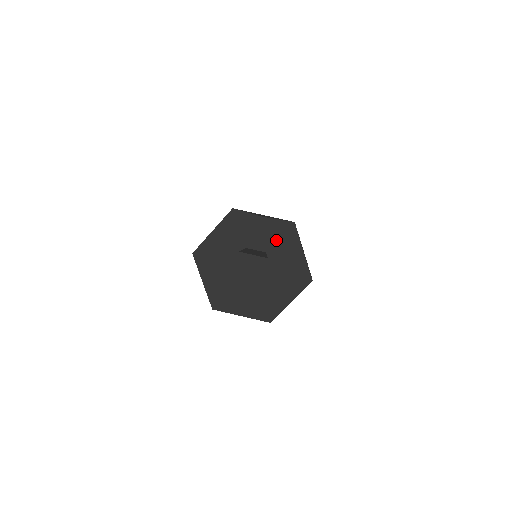
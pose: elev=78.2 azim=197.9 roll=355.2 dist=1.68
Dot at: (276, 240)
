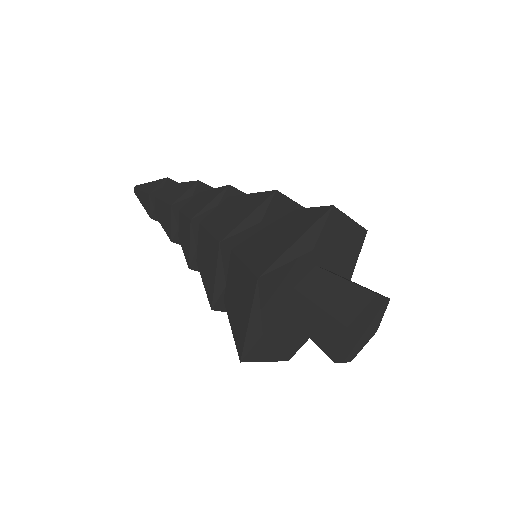
Dot at: (344, 254)
